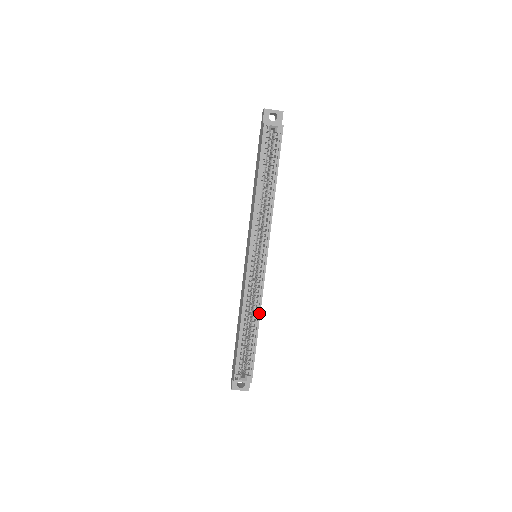
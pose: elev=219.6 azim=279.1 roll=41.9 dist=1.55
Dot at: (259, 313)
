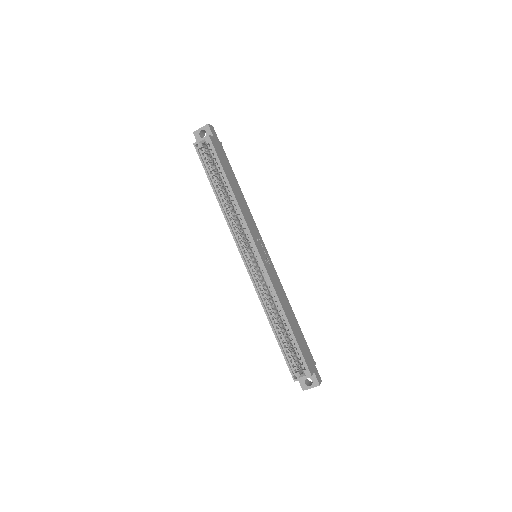
Dot at: (280, 306)
